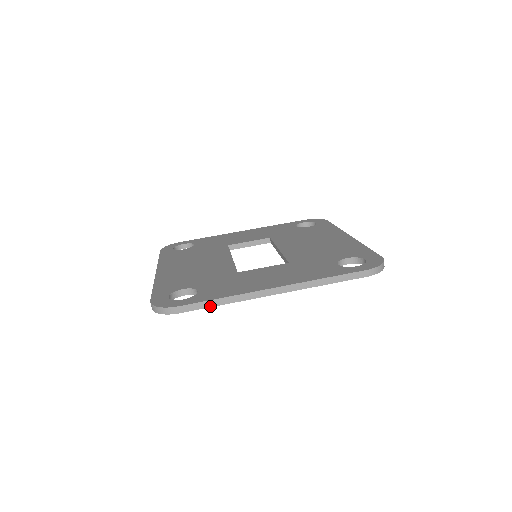
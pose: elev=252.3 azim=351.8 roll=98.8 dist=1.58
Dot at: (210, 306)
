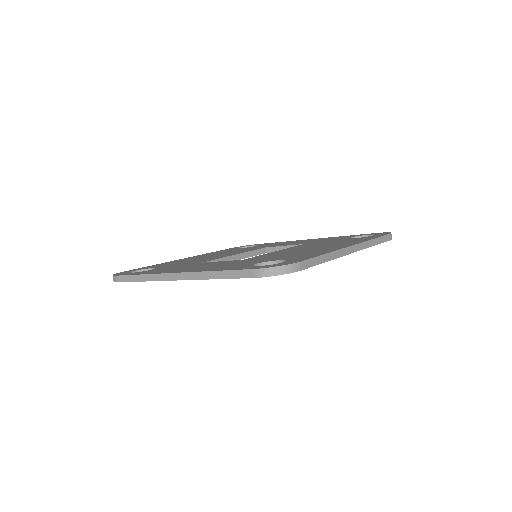
Dot at: (134, 280)
